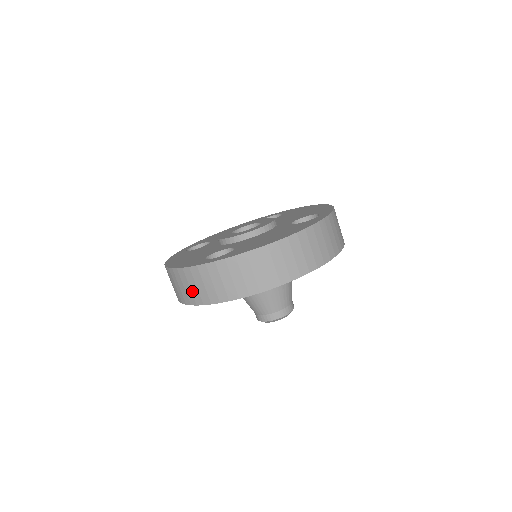
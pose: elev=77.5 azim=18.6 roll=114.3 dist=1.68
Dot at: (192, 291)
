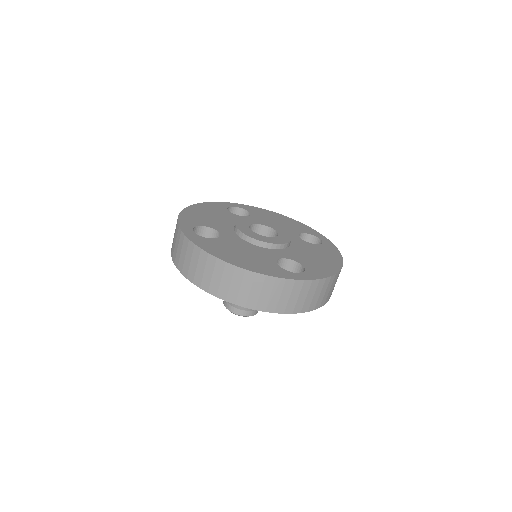
Dot at: (173, 239)
